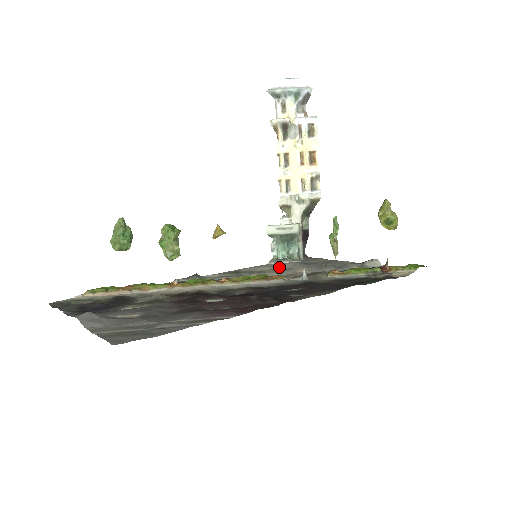
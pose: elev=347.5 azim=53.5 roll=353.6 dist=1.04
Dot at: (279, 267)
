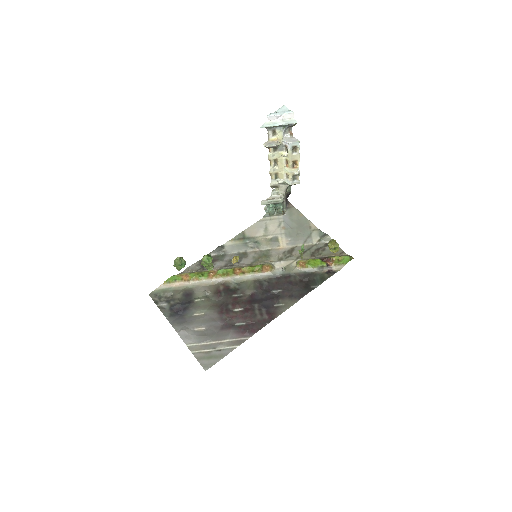
Dot at: (270, 230)
